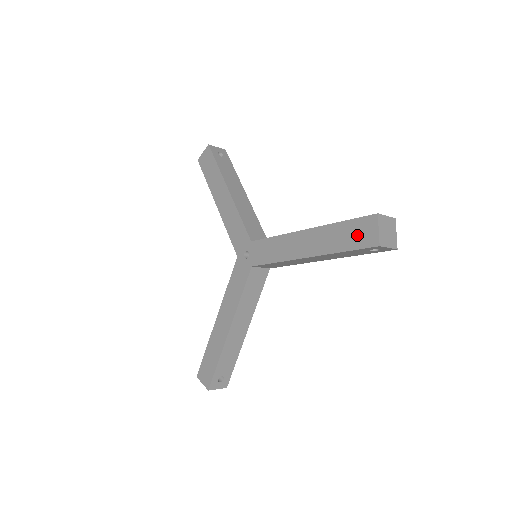
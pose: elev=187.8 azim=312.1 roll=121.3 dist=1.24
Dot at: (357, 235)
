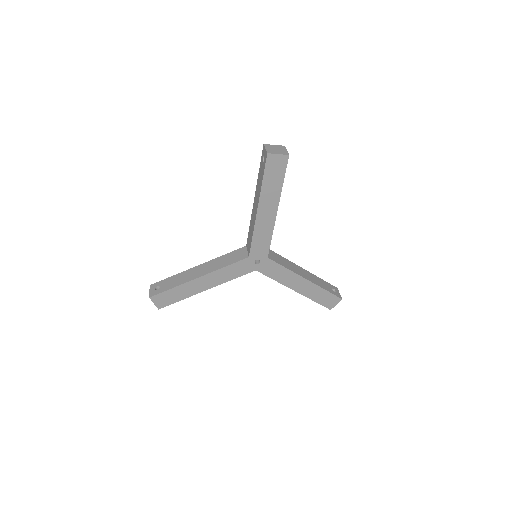
Dot at: (327, 300)
